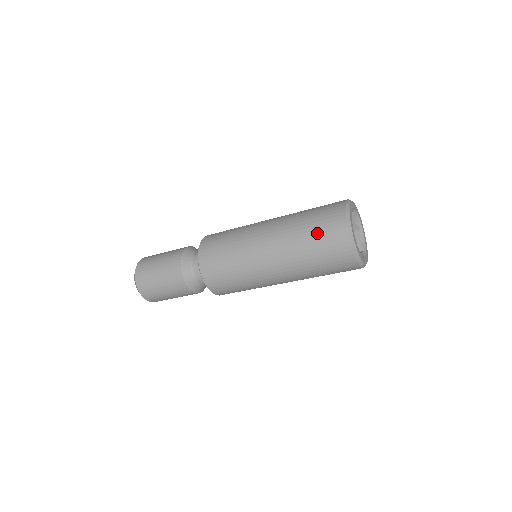
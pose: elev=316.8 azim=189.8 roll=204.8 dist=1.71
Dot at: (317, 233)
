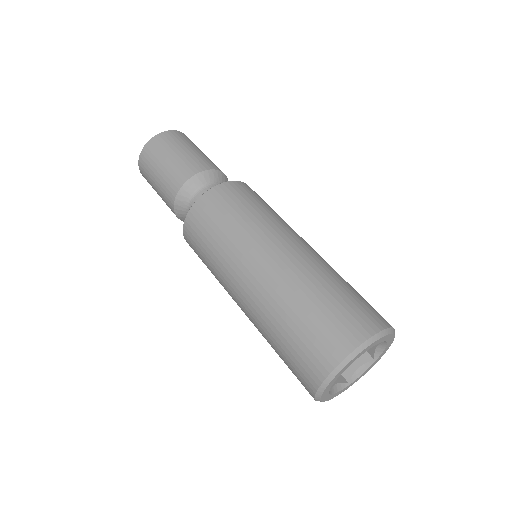
Dot at: (309, 326)
